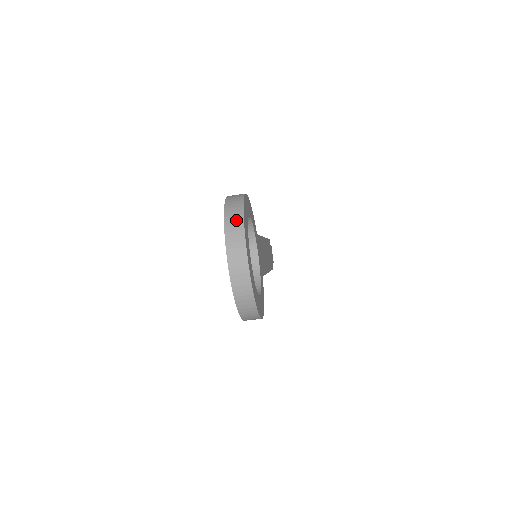
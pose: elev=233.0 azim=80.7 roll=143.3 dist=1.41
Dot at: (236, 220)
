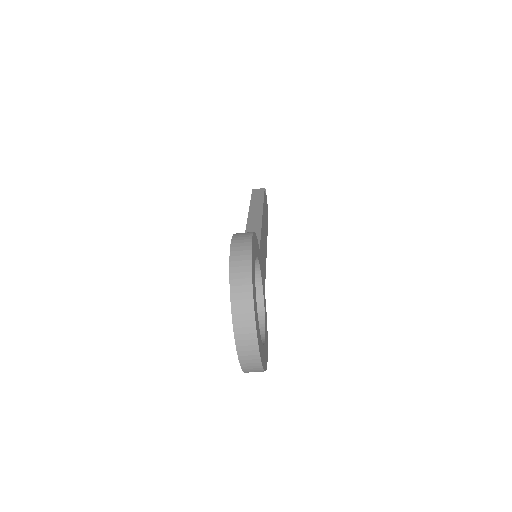
Dot at: (244, 299)
